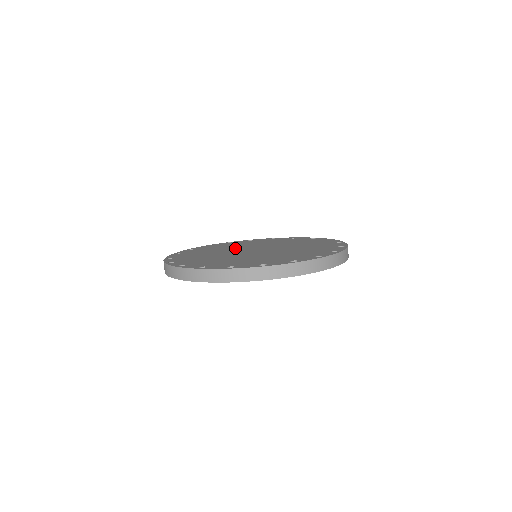
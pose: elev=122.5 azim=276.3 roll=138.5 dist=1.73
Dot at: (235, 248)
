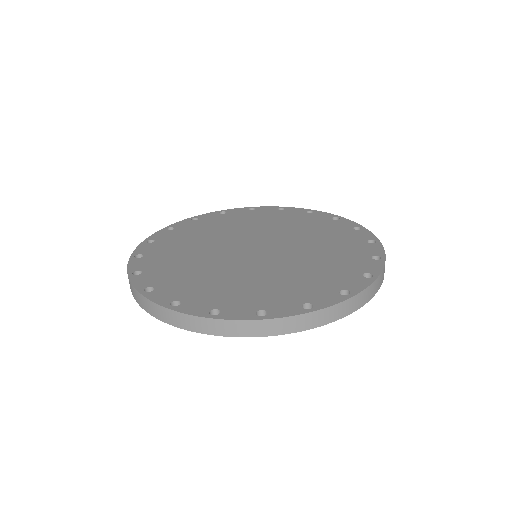
Dot at: (219, 240)
